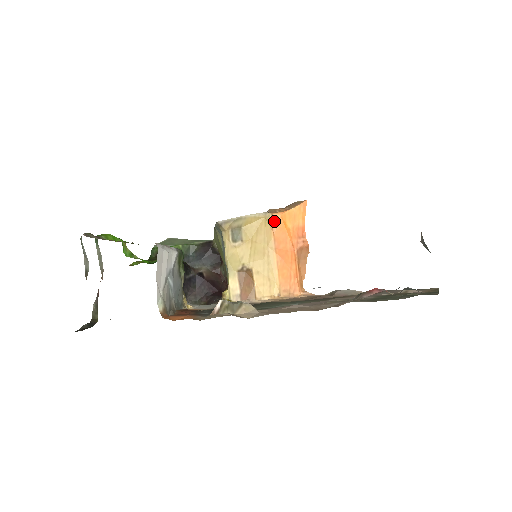
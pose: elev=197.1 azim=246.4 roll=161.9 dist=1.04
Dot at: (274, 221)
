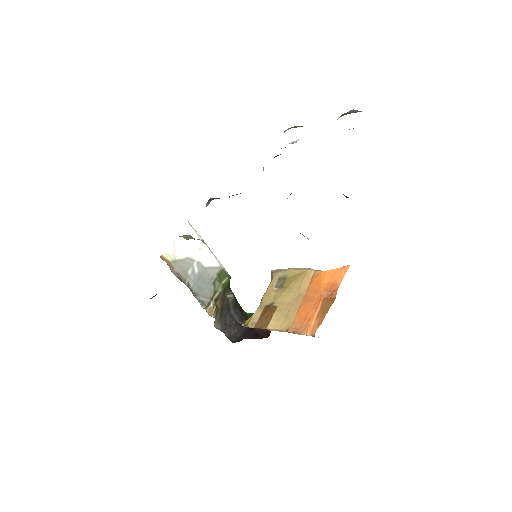
Dot at: (314, 276)
